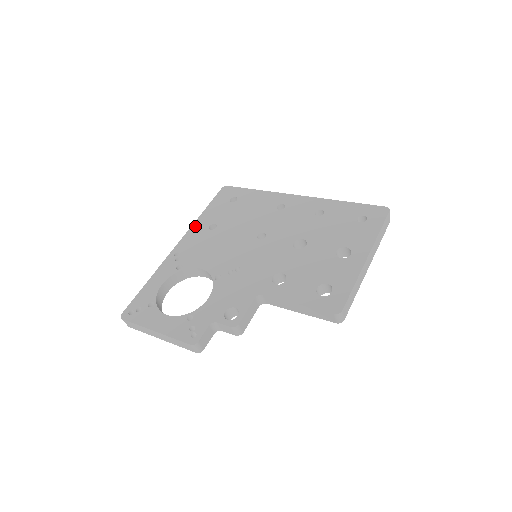
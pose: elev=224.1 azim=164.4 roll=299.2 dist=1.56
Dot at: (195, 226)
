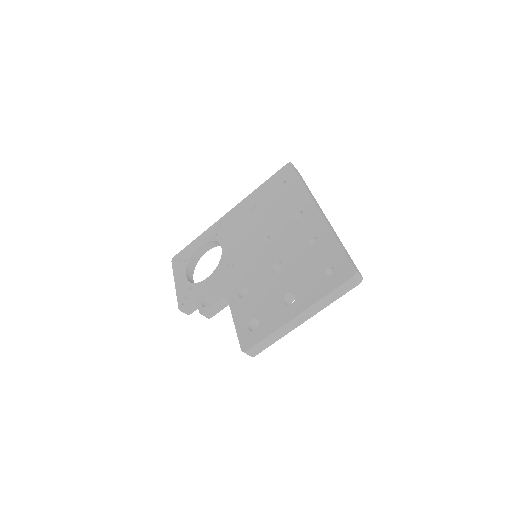
Dot at: (246, 200)
